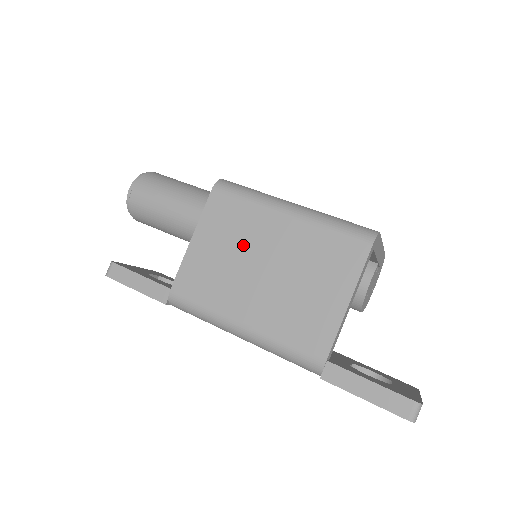
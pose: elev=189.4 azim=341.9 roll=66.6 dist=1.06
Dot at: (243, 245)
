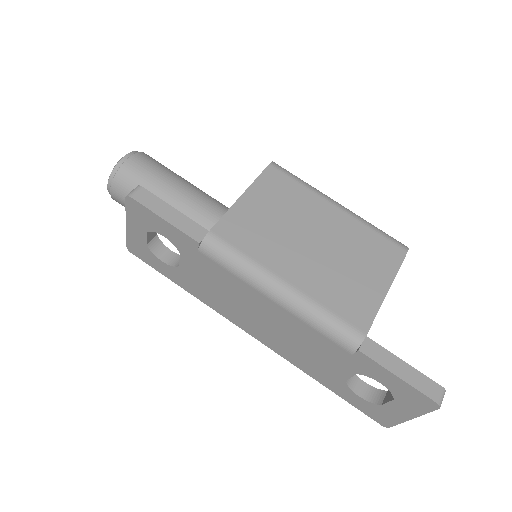
Dot at: (295, 216)
